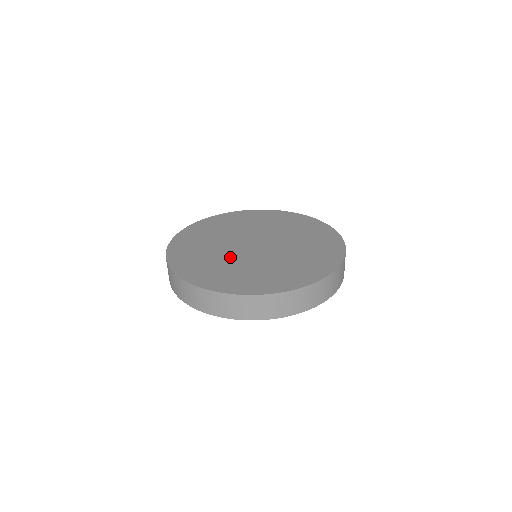
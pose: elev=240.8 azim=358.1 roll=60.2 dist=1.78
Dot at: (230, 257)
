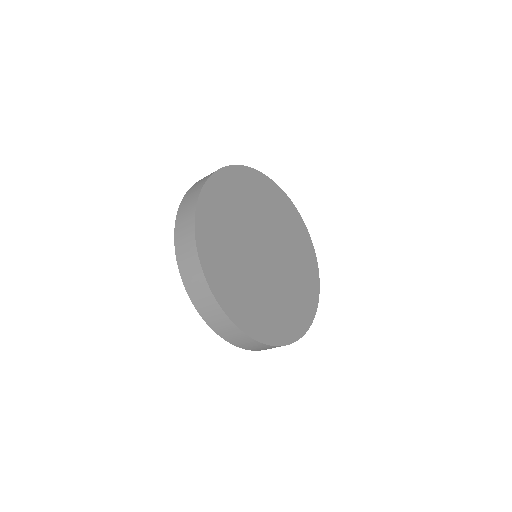
Dot at: (261, 283)
